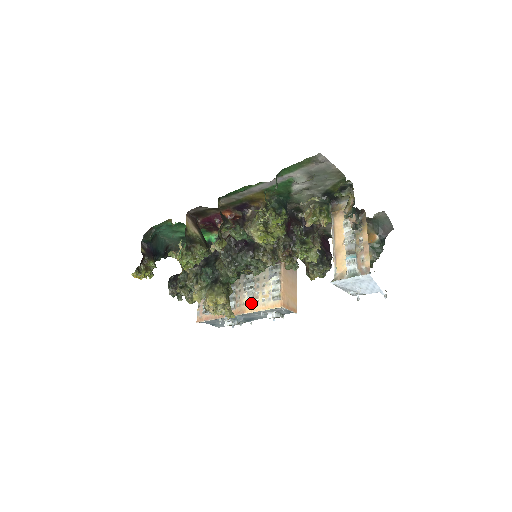
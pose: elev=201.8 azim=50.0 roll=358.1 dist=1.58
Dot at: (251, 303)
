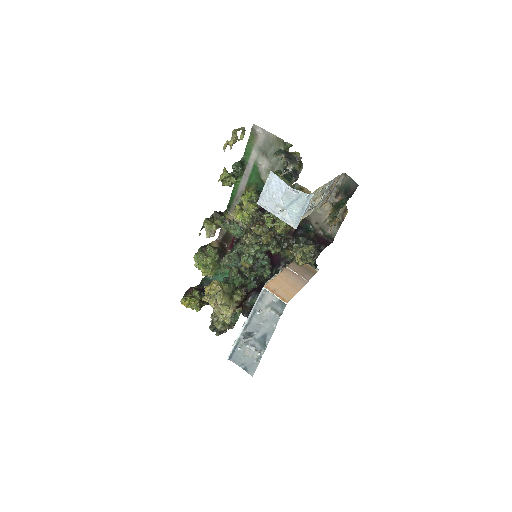
Dot at: occluded
